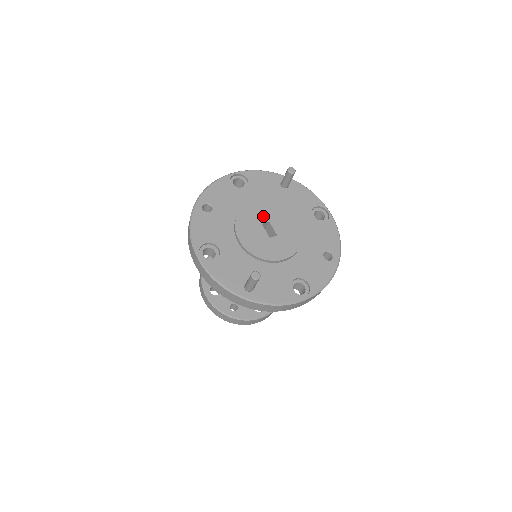
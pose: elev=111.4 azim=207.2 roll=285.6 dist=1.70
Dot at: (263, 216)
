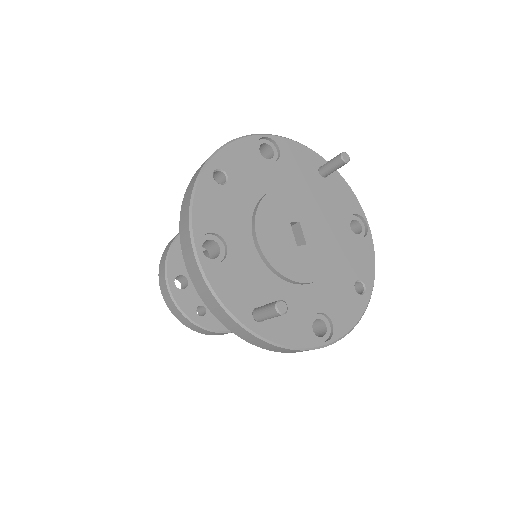
Dot at: (293, 211)
